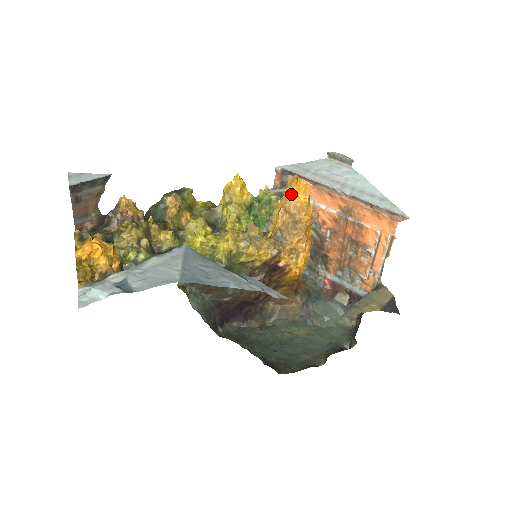
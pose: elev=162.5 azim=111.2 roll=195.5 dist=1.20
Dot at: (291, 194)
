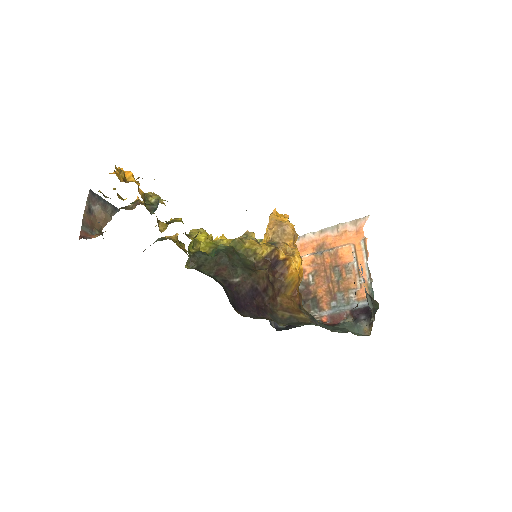
Dot at: (274, 216)
